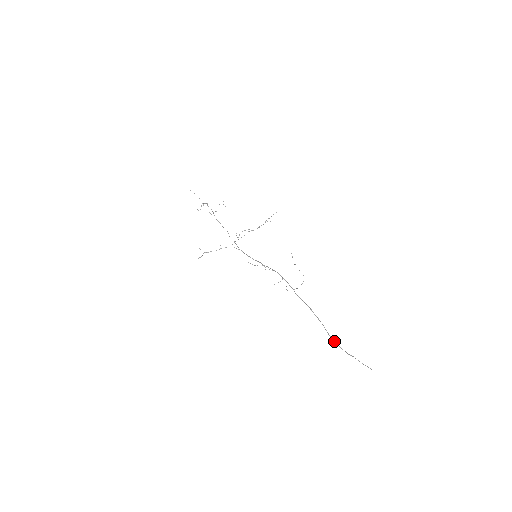
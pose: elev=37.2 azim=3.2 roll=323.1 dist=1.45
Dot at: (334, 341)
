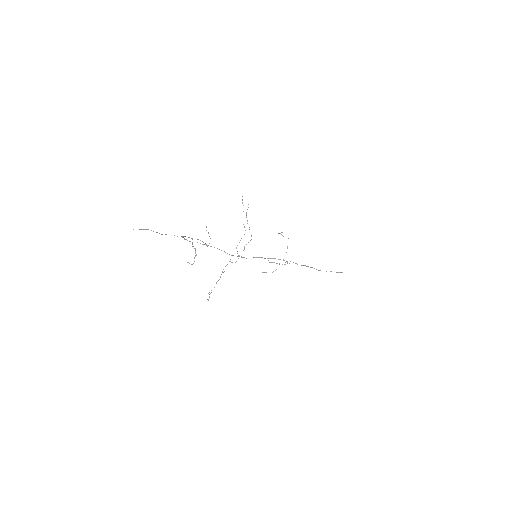
Dot at: occluded
